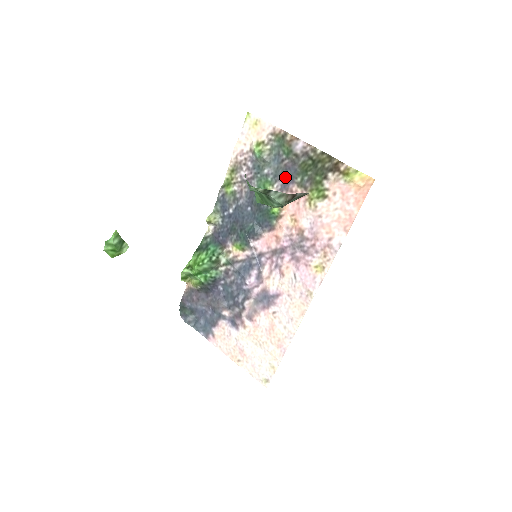
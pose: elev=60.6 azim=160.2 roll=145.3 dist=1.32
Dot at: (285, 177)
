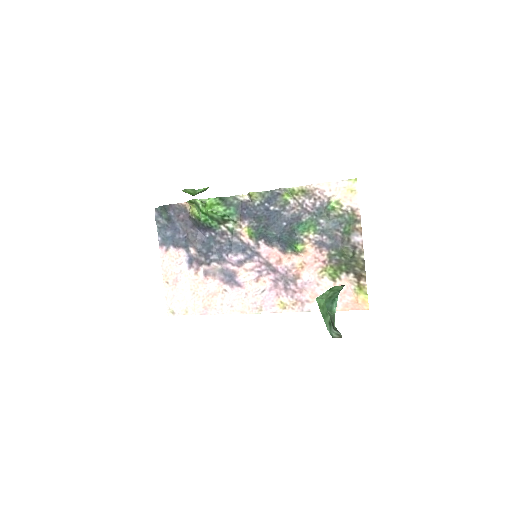
Dot at: (328, 240)
